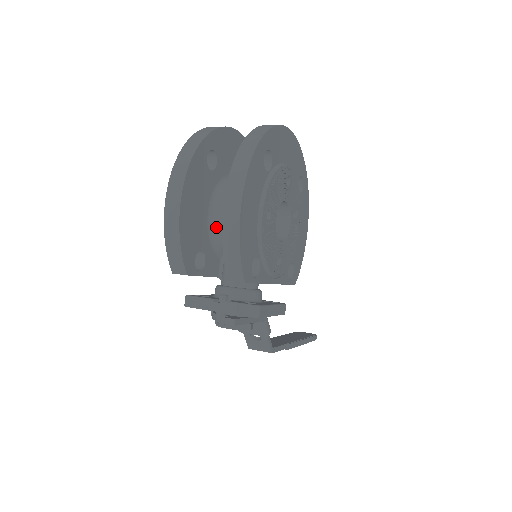
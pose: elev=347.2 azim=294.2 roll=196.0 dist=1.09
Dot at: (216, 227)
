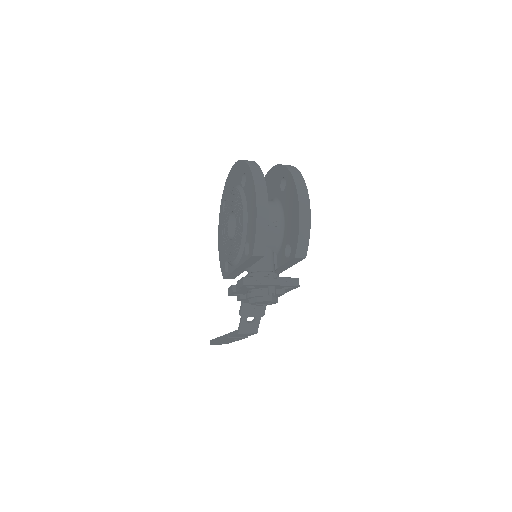
Dot at: occluded
